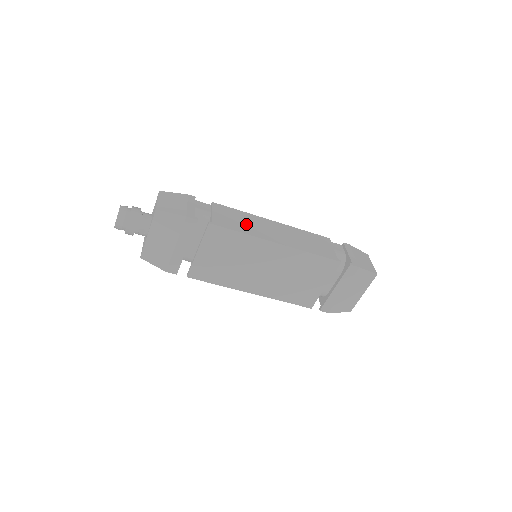
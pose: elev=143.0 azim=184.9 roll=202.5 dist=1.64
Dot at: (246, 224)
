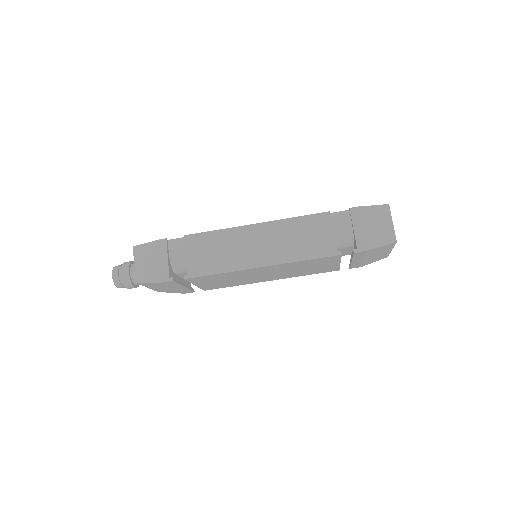
Dot at: (223, 254)
